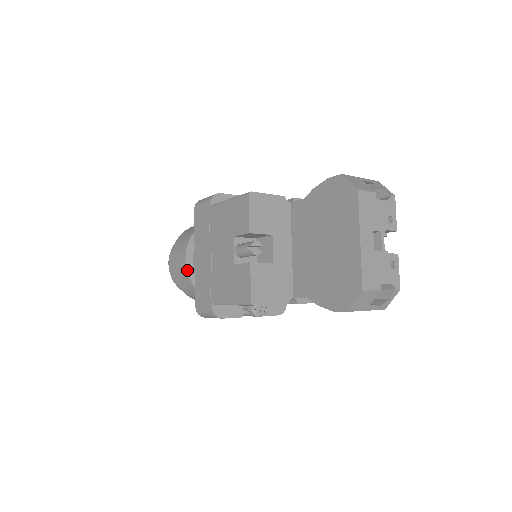
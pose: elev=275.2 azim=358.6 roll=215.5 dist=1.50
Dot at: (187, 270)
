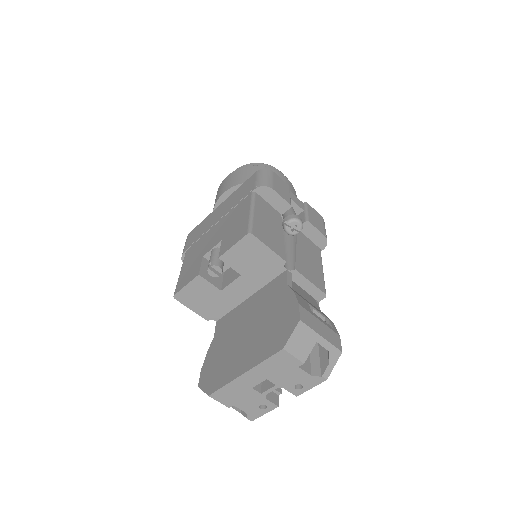
Dot at: (217, 201)
